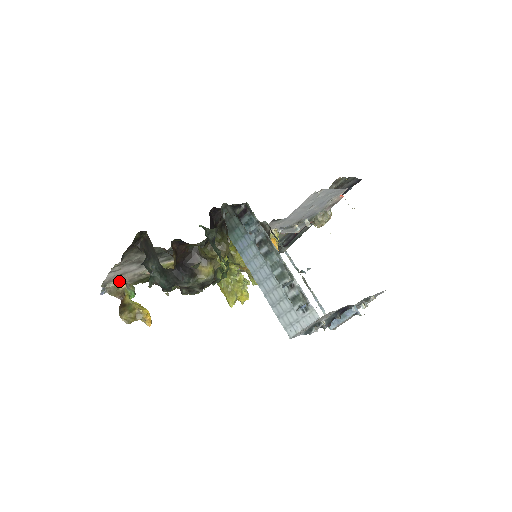
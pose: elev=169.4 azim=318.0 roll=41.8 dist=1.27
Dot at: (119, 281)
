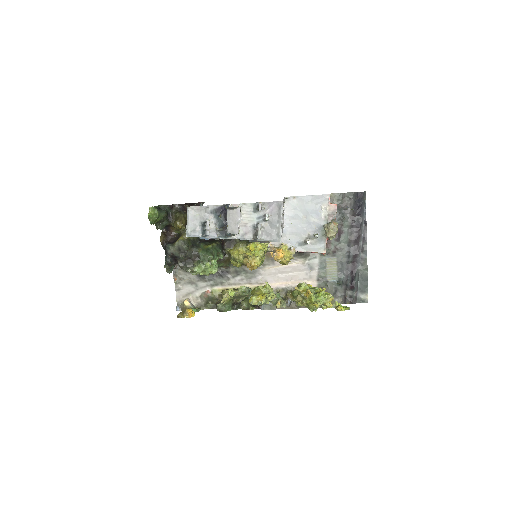
Dot at: (185, 300)
